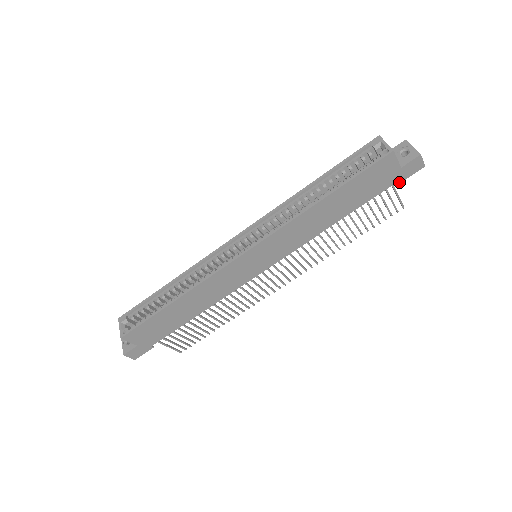
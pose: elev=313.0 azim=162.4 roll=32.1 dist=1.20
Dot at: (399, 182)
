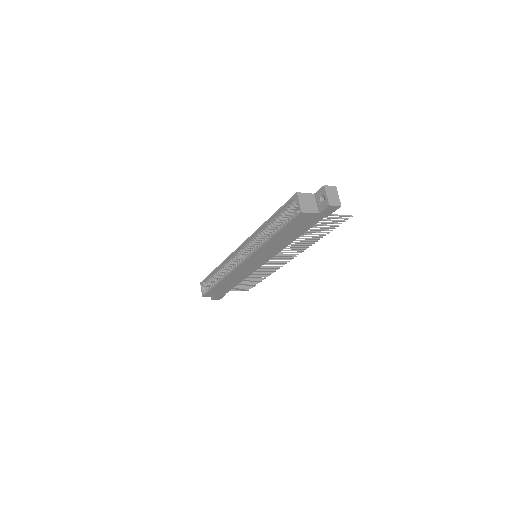
Dot at: occluded
